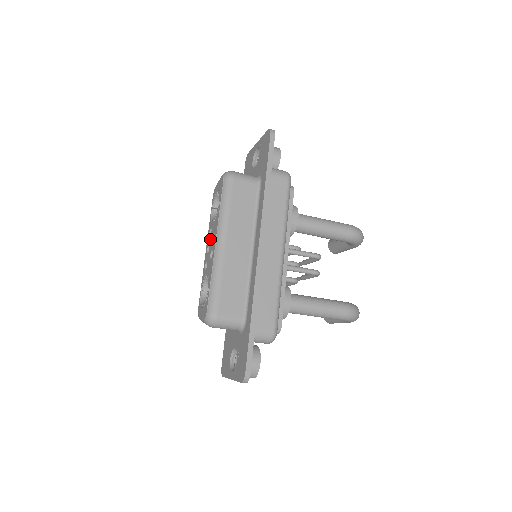
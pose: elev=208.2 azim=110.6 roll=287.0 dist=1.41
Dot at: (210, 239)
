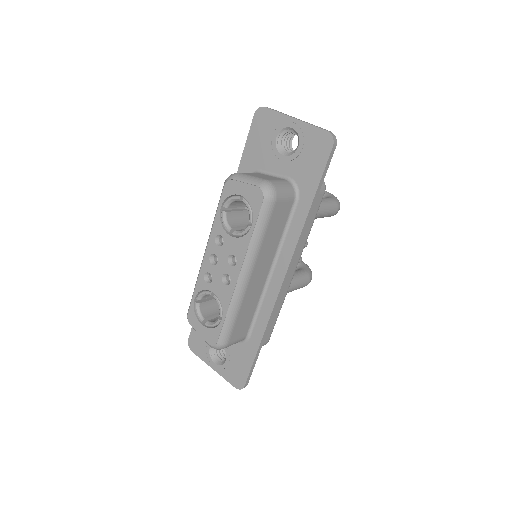
Dot at: (220, 253)
